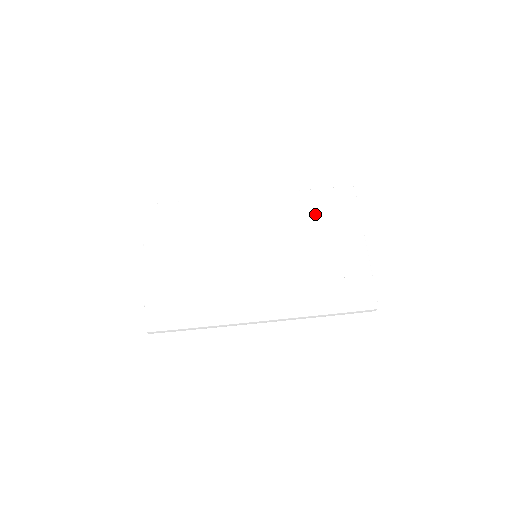
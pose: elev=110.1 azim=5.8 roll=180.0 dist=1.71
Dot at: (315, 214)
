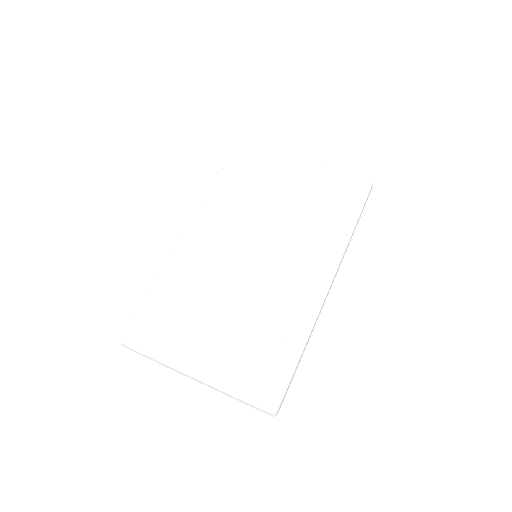
Dot at: (248, 183)
